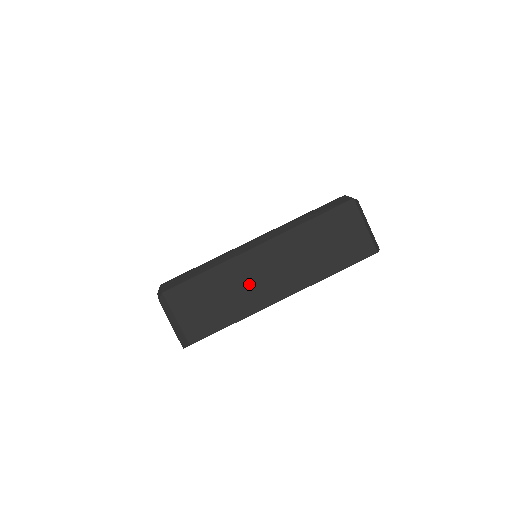
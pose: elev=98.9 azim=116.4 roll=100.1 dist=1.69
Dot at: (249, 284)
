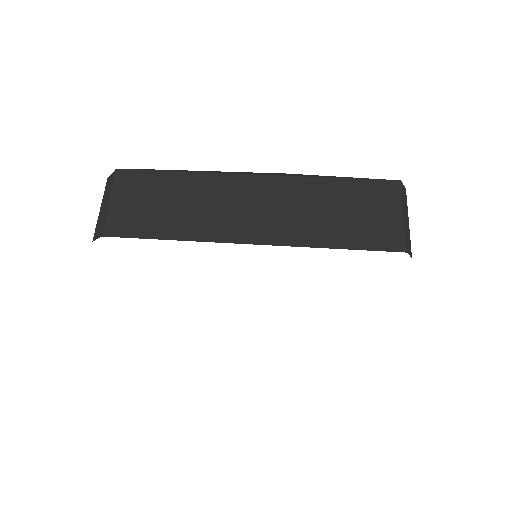
Dot at: (218, 207)
